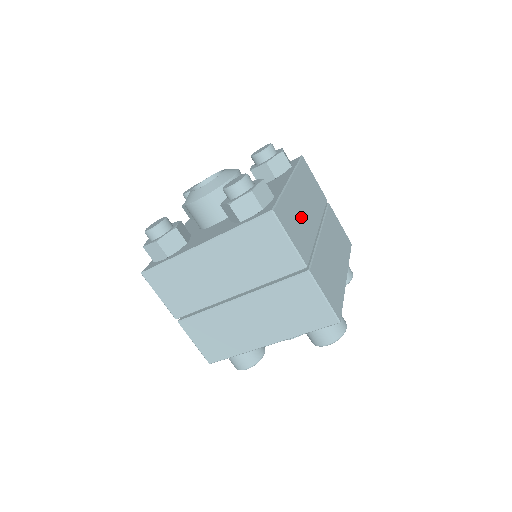
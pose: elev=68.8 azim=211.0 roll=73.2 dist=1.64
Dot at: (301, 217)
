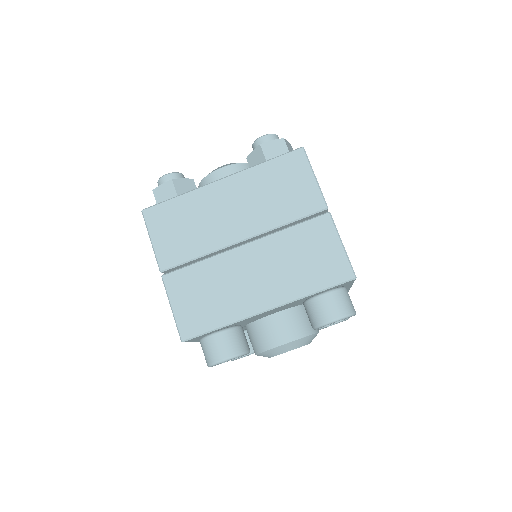
Dot at: occluded
